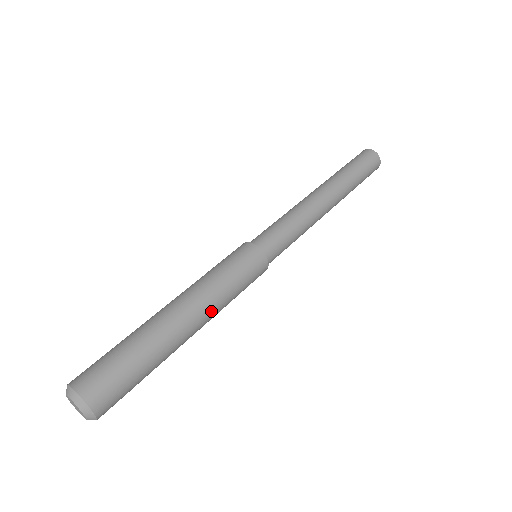
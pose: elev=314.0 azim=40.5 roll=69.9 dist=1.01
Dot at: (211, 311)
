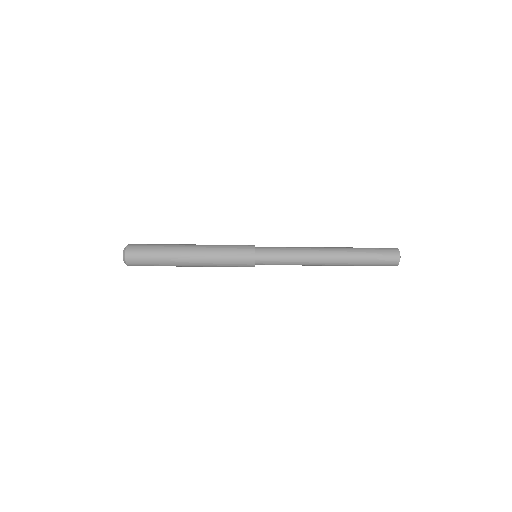
Dot at: (204, 258)
